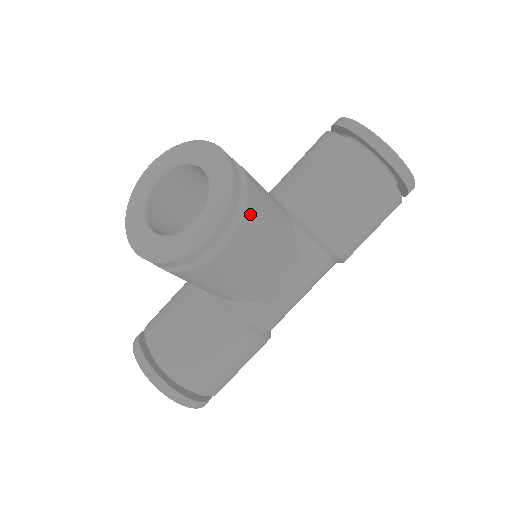
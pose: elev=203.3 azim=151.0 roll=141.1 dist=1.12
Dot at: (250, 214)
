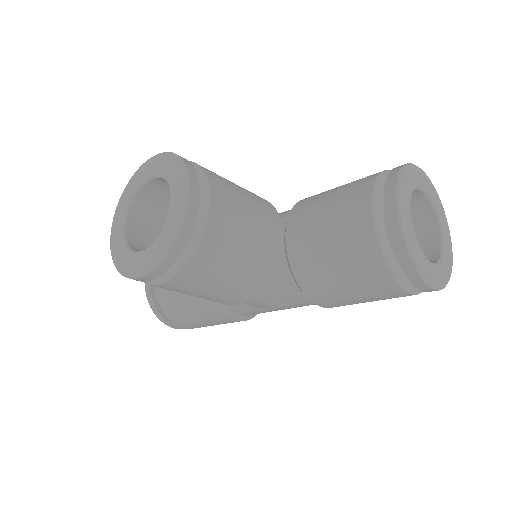
Dot at: (194, 267)
